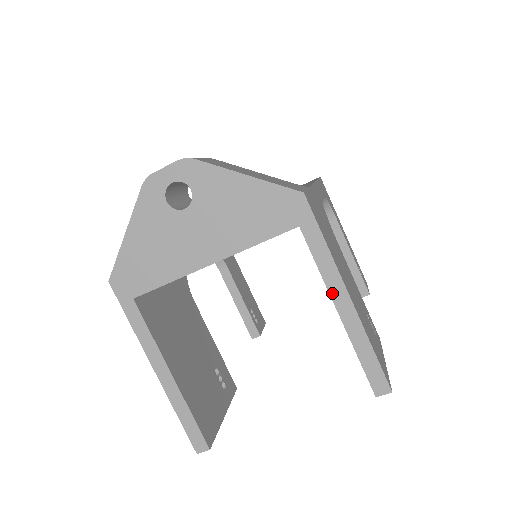
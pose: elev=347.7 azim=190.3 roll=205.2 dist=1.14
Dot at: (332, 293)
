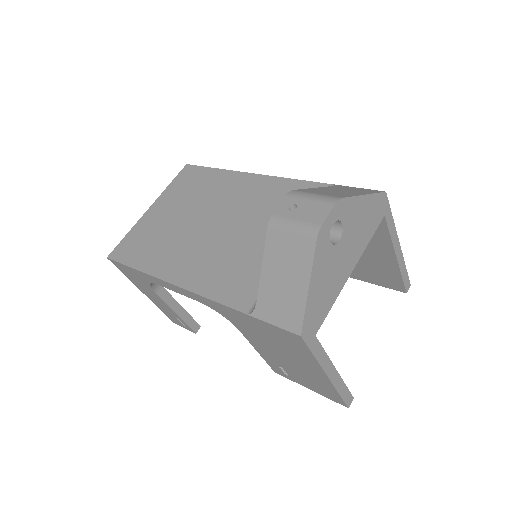
Dot at: (395, 248)
